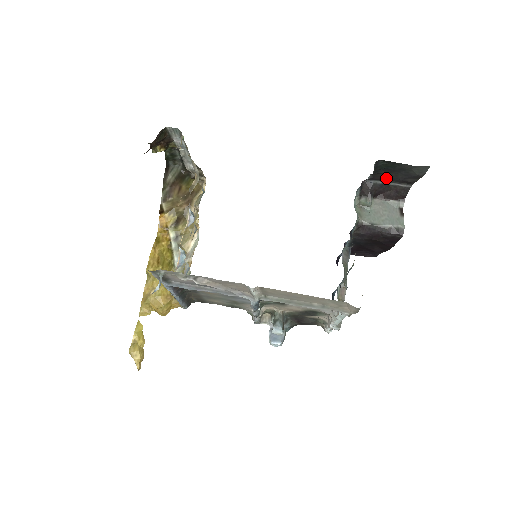
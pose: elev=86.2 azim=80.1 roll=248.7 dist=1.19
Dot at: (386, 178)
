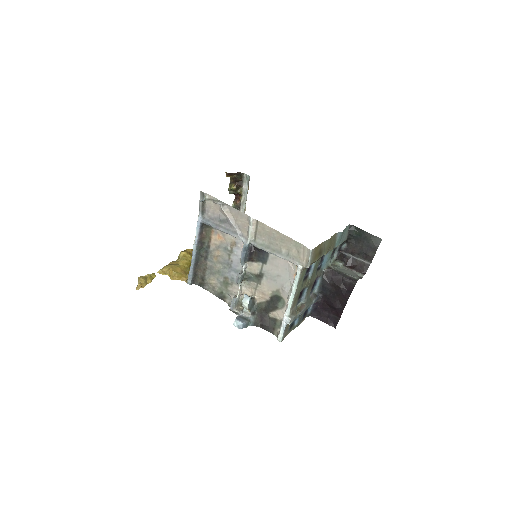
Dot at: (356, 251)
